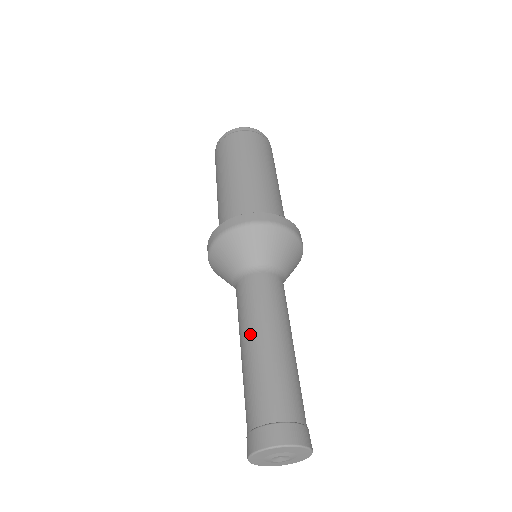
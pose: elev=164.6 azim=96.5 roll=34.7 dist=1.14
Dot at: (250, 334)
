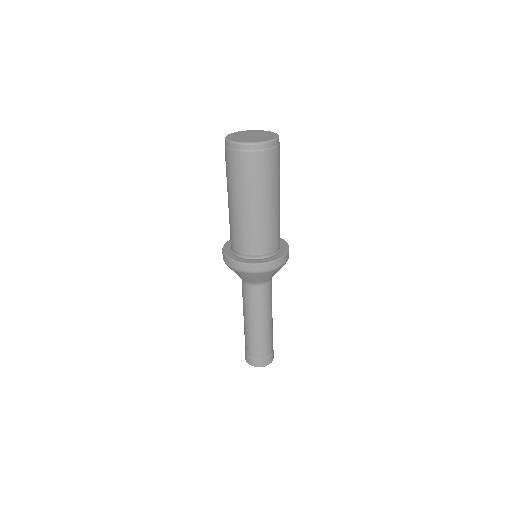
Dot at: (252, 320)
